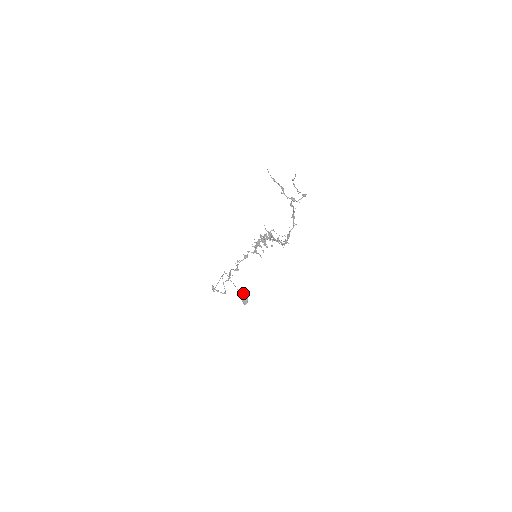
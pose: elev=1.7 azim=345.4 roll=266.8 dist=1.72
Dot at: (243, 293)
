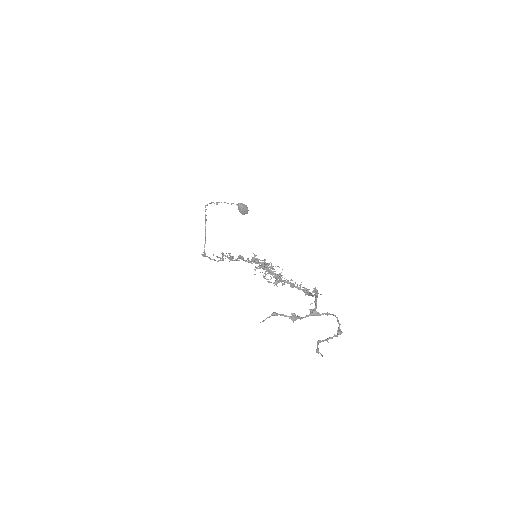
Dot at: (238, 205)
